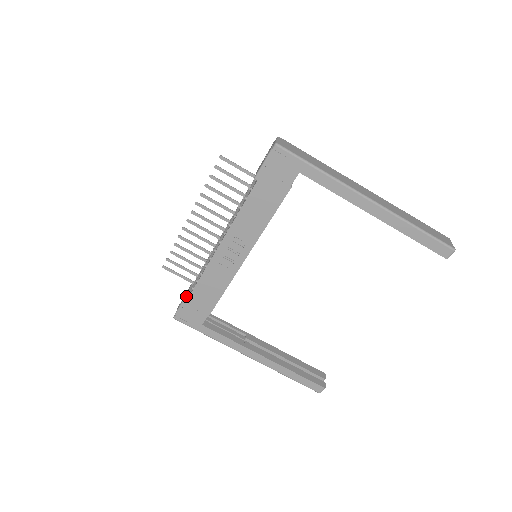
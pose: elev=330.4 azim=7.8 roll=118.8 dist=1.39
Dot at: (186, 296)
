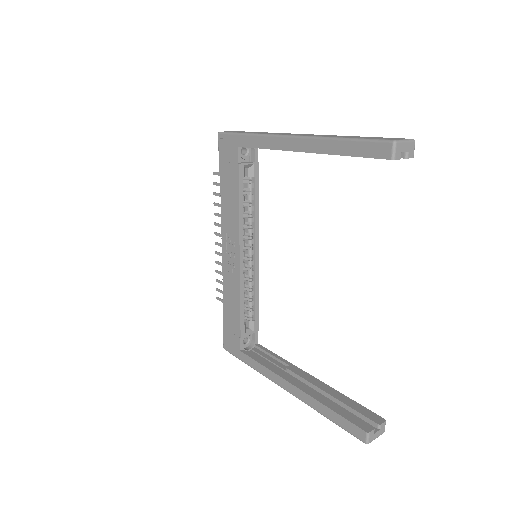
Dot at: (223, 319)
